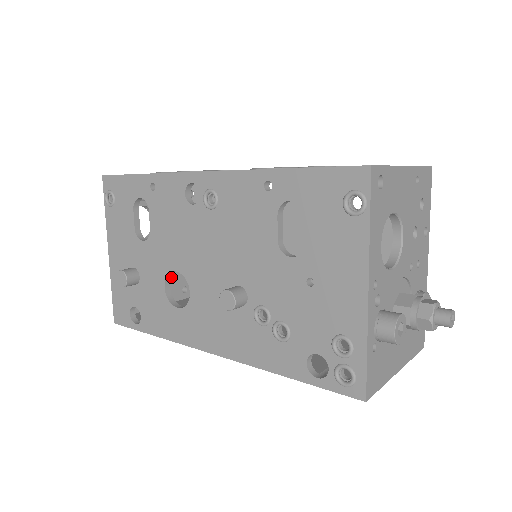
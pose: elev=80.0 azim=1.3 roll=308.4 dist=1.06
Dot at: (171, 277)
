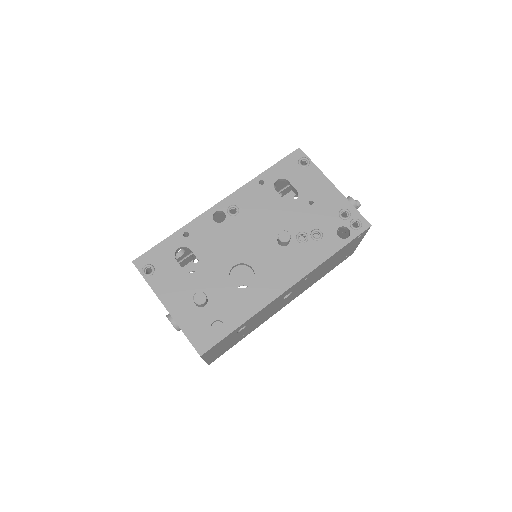
Dot at: occluded
